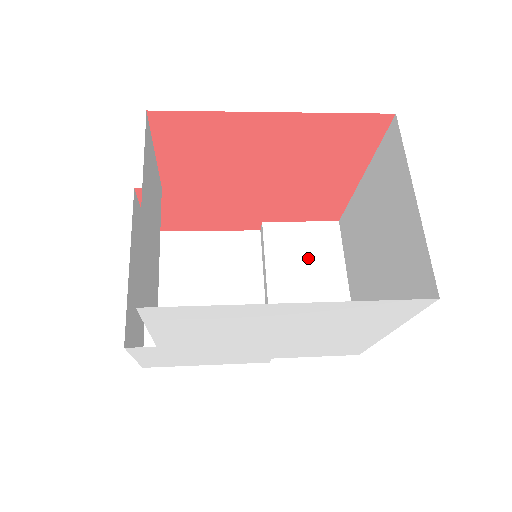
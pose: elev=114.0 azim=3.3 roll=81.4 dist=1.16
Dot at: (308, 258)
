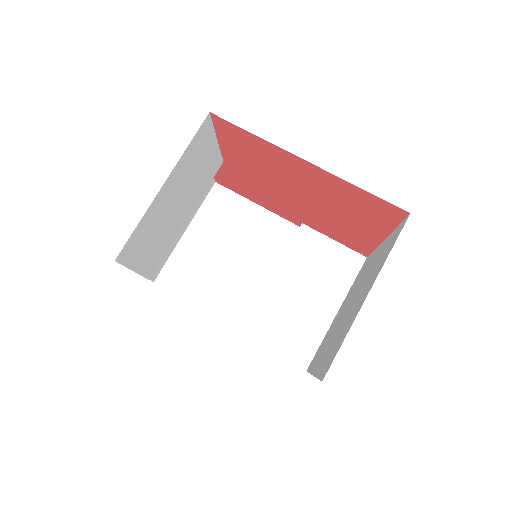
Dot at: (319, 273)
